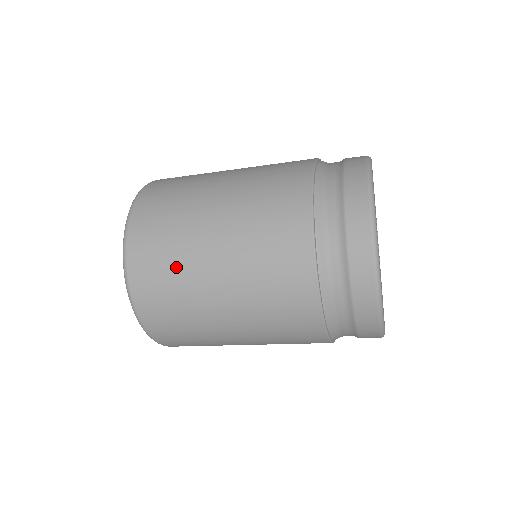
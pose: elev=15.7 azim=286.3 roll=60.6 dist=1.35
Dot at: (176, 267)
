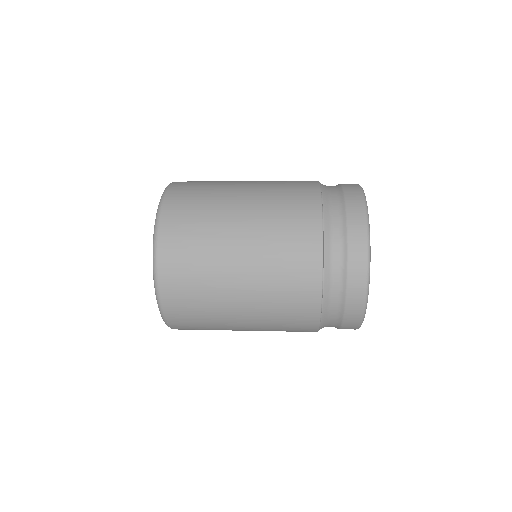
Dot at: occluded
